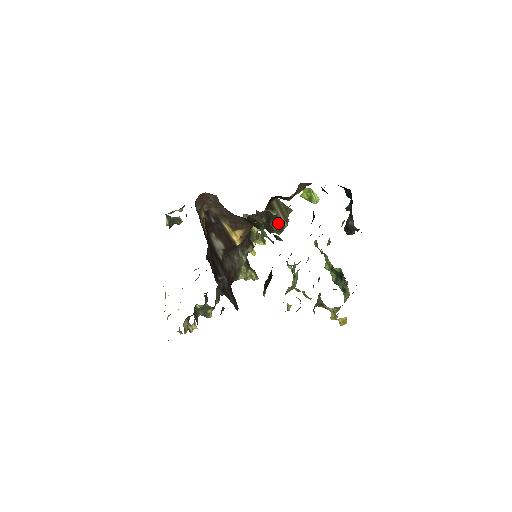
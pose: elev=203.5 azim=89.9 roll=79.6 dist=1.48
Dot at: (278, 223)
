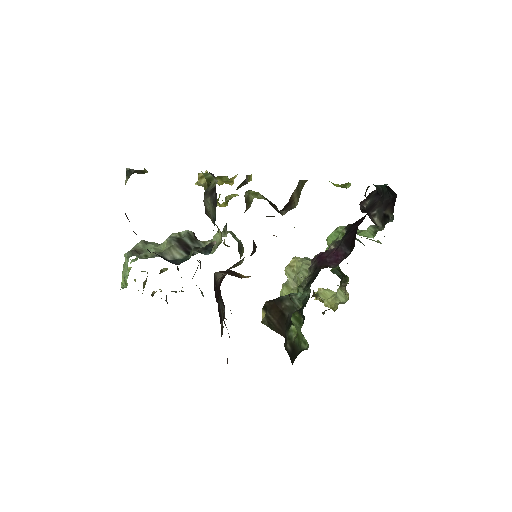
Dot at: (289, 208)
